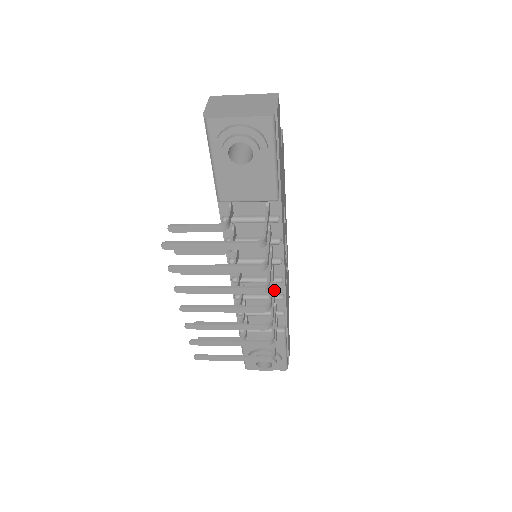
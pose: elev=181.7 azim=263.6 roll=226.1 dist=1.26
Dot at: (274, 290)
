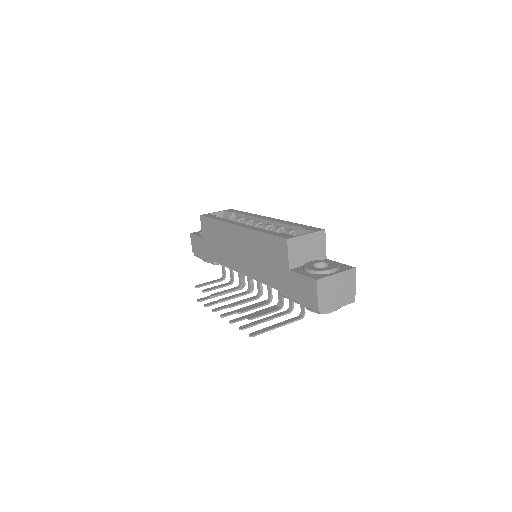
Dot at: occluded
